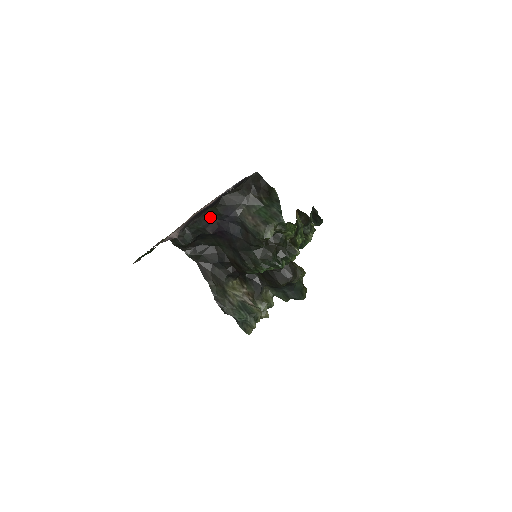
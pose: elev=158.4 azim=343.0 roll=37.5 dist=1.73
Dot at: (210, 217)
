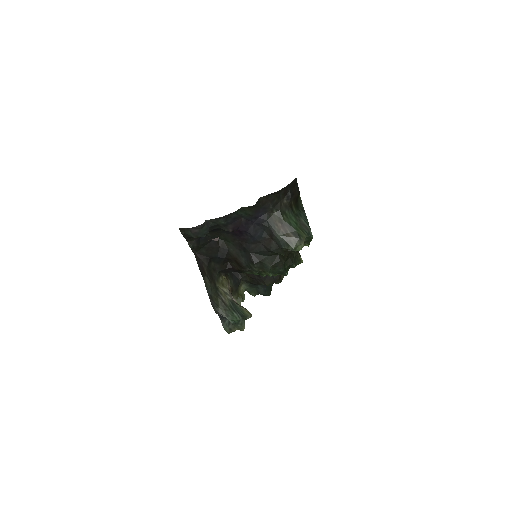
Dot at: (238, 215)
